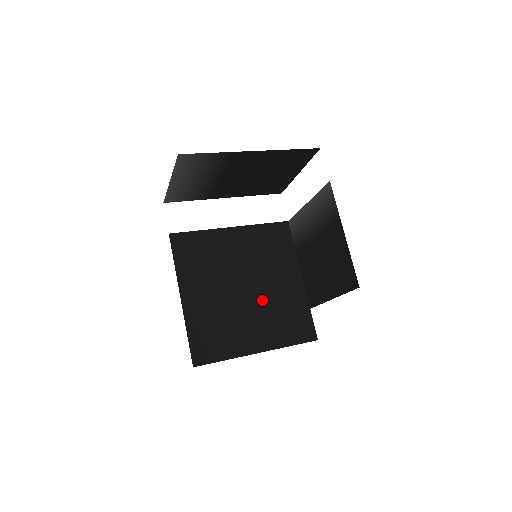
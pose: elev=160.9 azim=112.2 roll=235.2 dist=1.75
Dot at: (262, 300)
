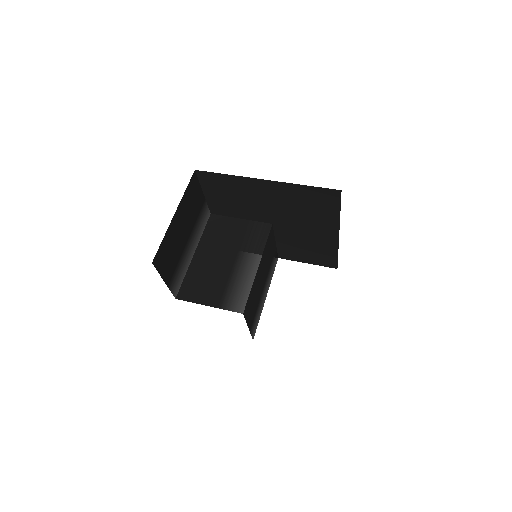
Dot at: (289, 235)
